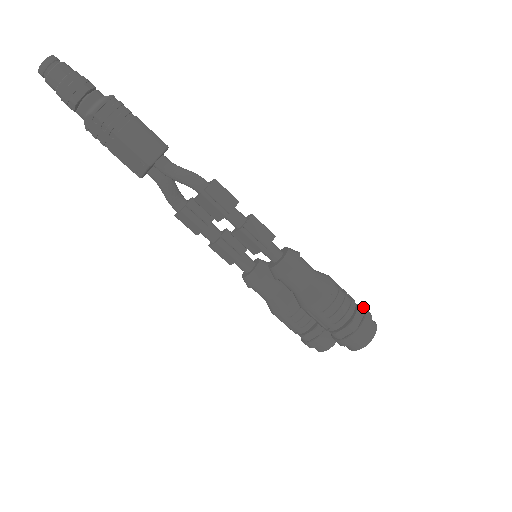
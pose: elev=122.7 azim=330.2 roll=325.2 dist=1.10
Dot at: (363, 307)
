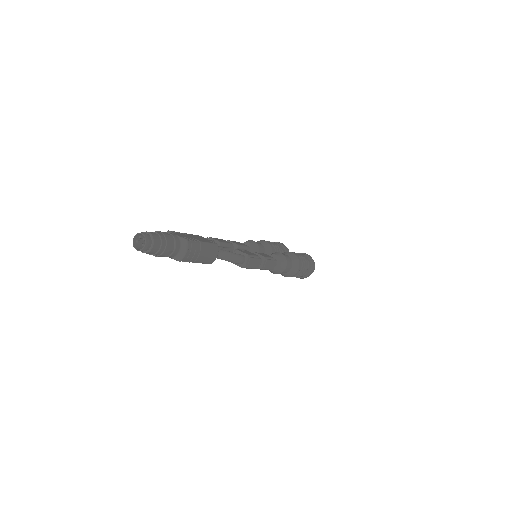
Dot at: (310, 259)
